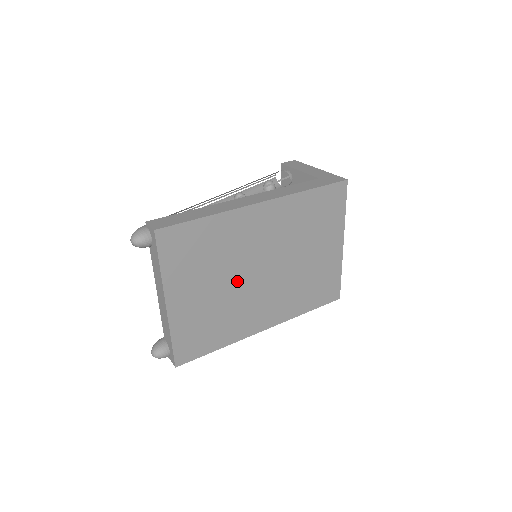
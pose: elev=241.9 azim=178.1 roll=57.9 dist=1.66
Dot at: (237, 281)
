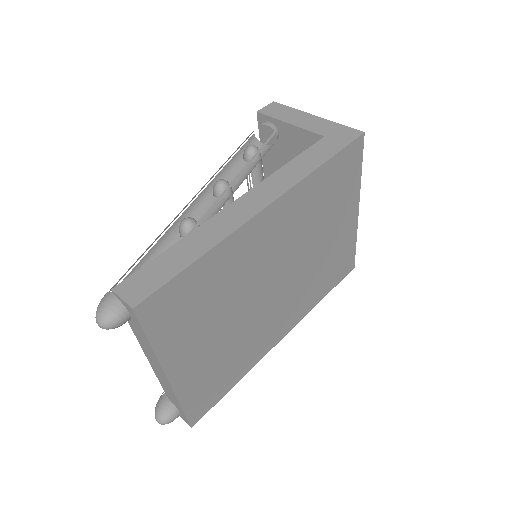
Dot at: (248, 309)
